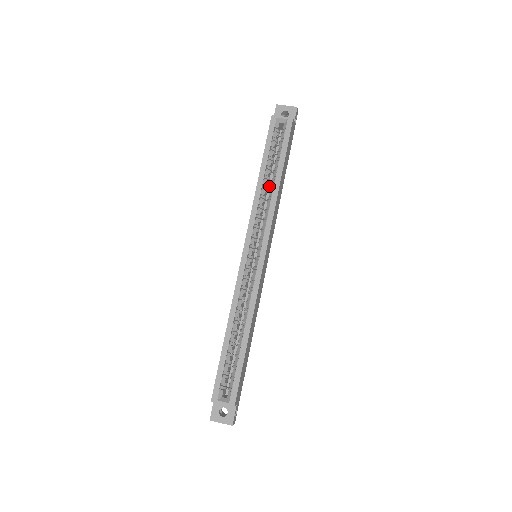
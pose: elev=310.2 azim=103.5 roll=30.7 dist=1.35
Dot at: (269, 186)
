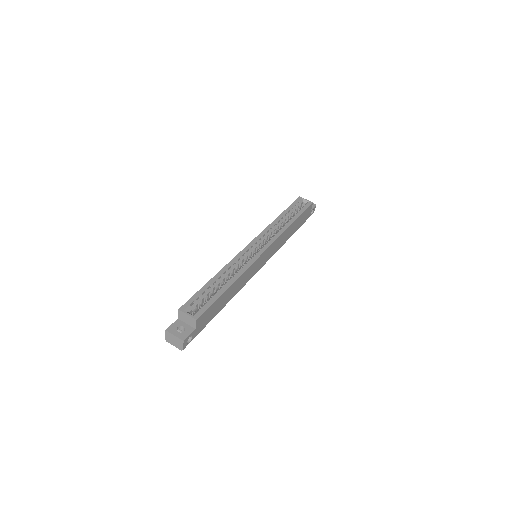
Dot at: occluded
